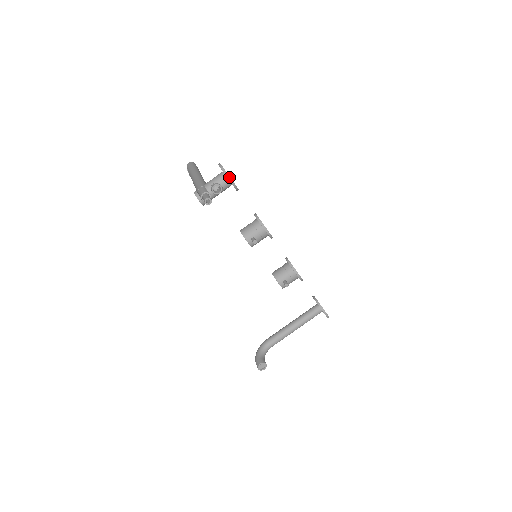
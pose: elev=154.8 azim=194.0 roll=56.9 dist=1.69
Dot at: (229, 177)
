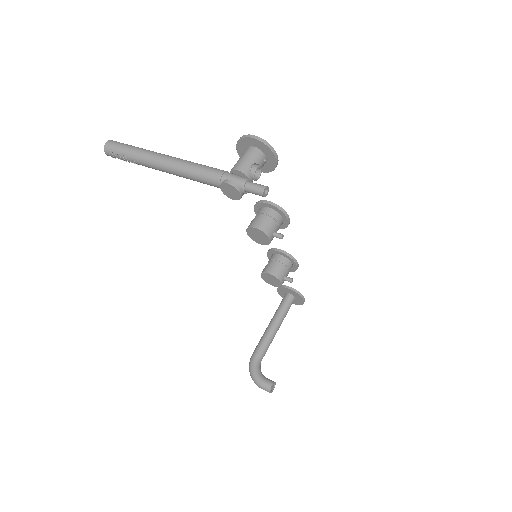
Dot at: (275, 153)
